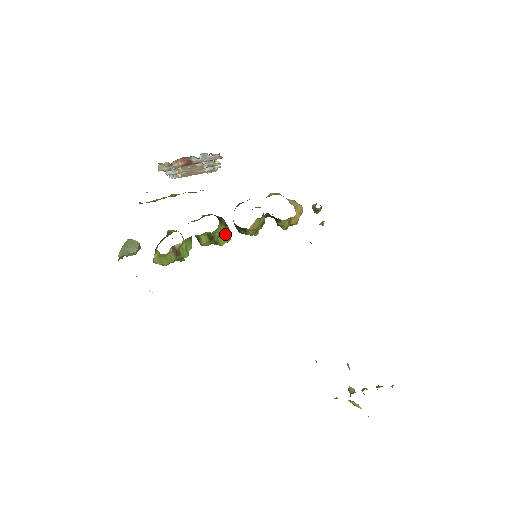
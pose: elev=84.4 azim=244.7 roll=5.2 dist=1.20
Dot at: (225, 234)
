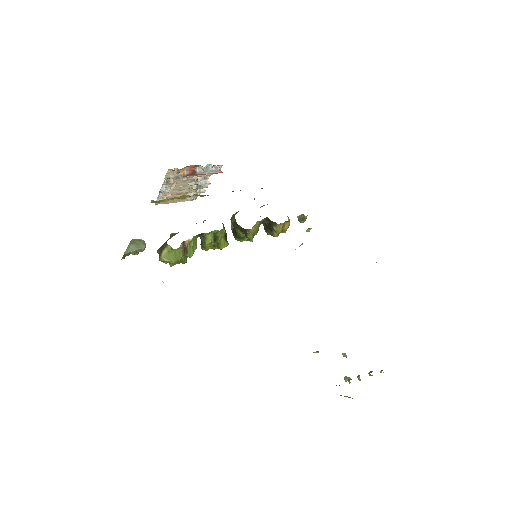
Dot at: (225, 238)
